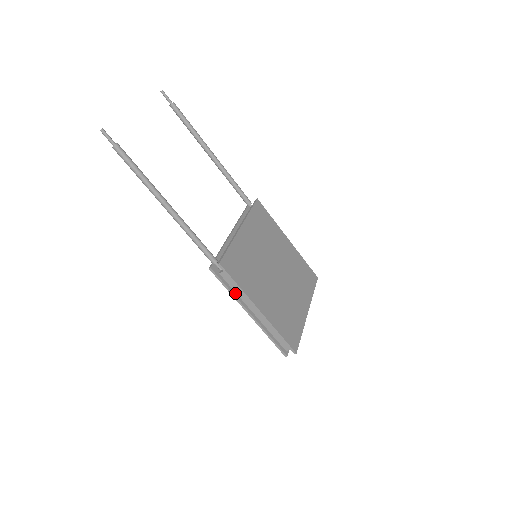
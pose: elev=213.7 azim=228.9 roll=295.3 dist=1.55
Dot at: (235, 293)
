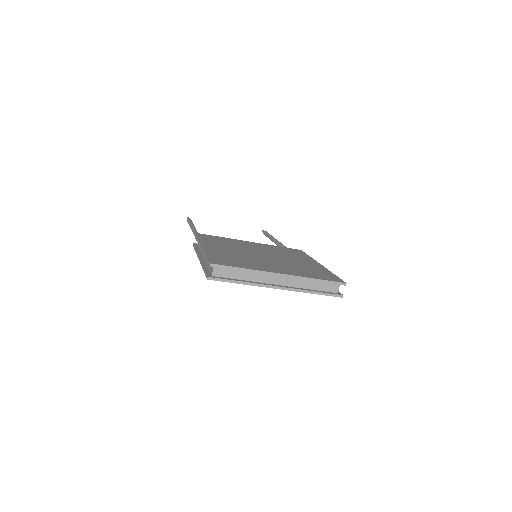
Dot at: (199, 251)
